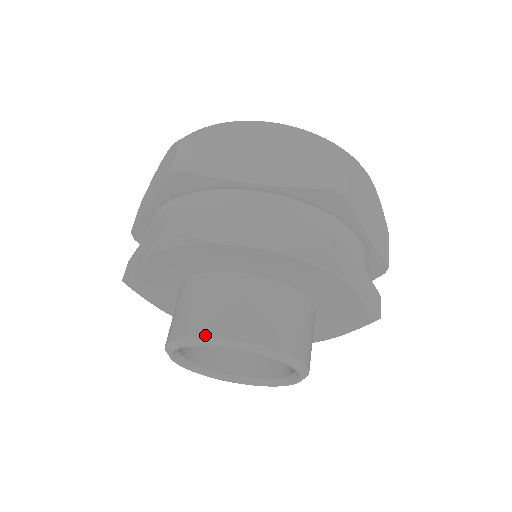
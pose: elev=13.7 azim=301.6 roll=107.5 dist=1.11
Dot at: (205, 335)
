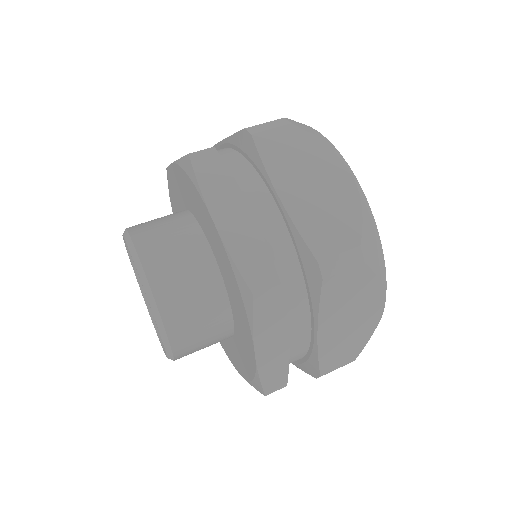
Dot at: occluded
